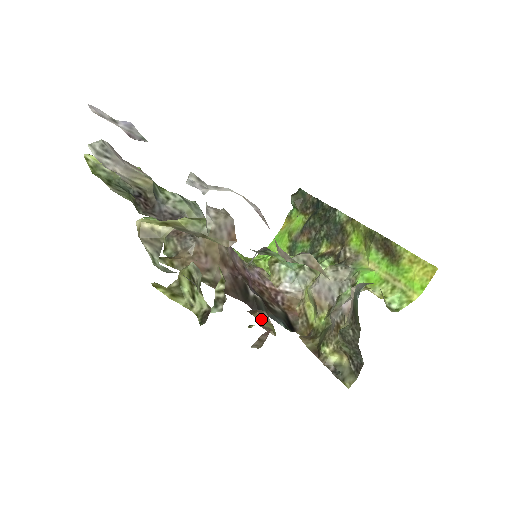
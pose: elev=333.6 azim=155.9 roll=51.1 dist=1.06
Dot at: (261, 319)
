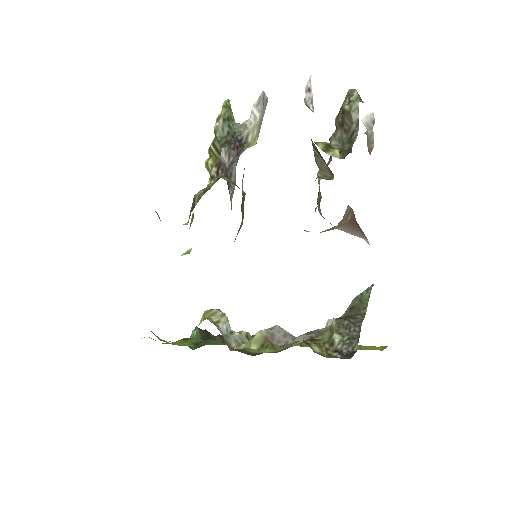
Dot at: occluded
